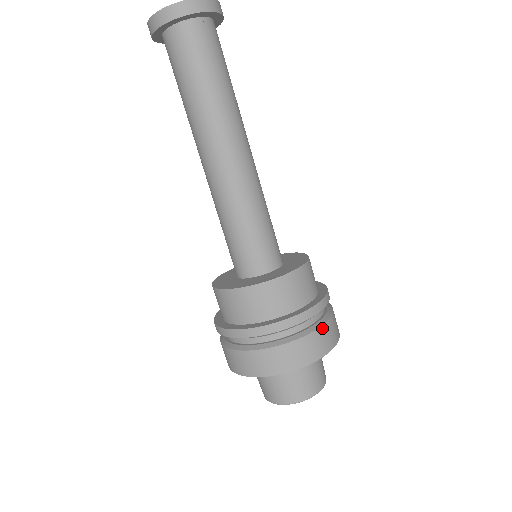
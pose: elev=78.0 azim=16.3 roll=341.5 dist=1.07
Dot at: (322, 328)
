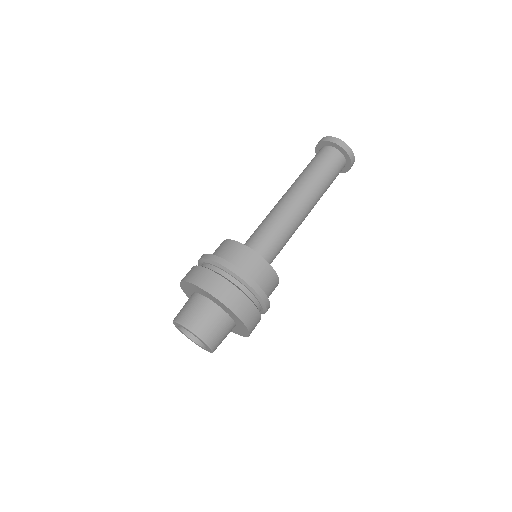
Dot at: (238, 291)
